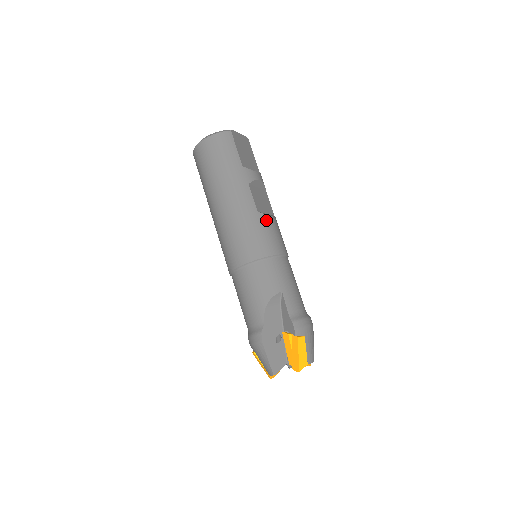
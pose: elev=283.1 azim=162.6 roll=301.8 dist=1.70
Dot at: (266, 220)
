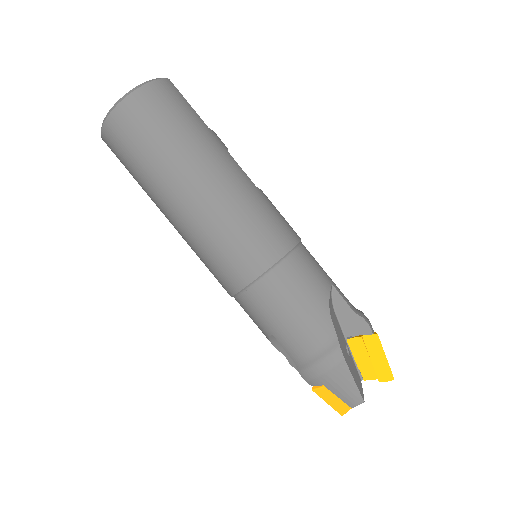
Dot at: (267, 198)
